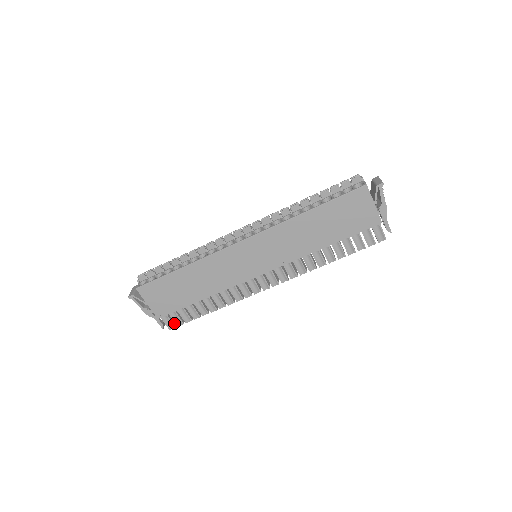
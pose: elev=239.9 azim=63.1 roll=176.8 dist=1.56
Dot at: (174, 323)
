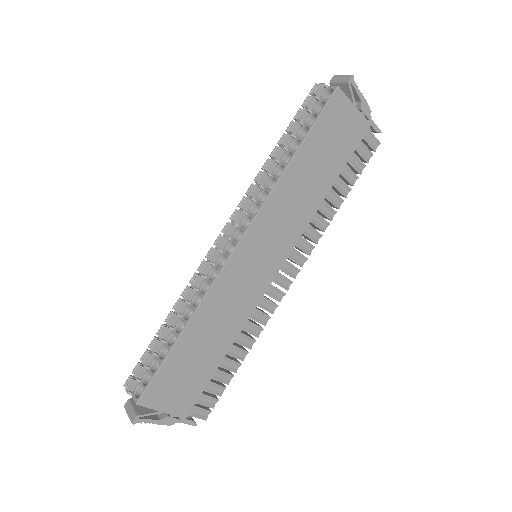
Dot at: (206, 408)
